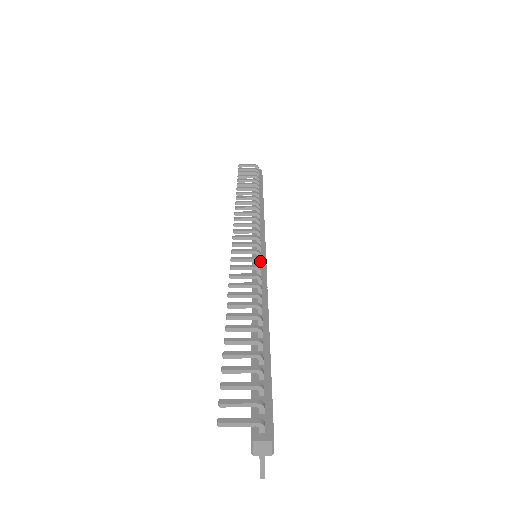
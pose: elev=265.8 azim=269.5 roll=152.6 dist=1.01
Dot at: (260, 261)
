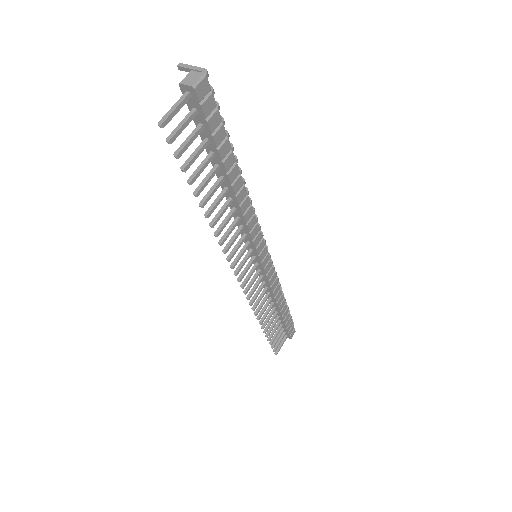
Dot at: (260, 226)
